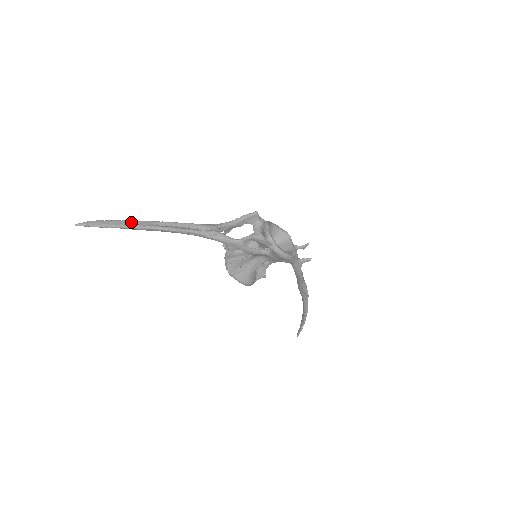
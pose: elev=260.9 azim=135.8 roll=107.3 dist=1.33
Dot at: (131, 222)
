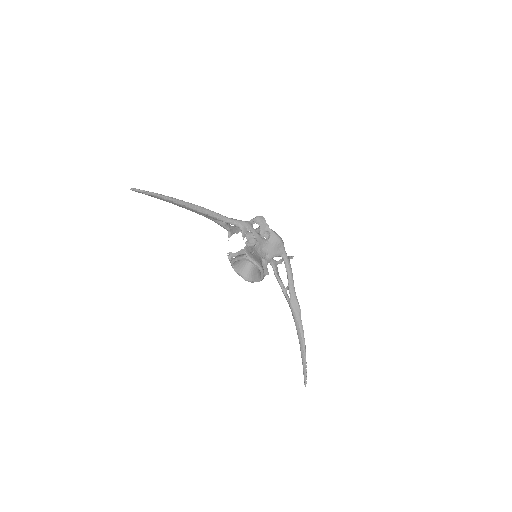
Dot at: occluded
